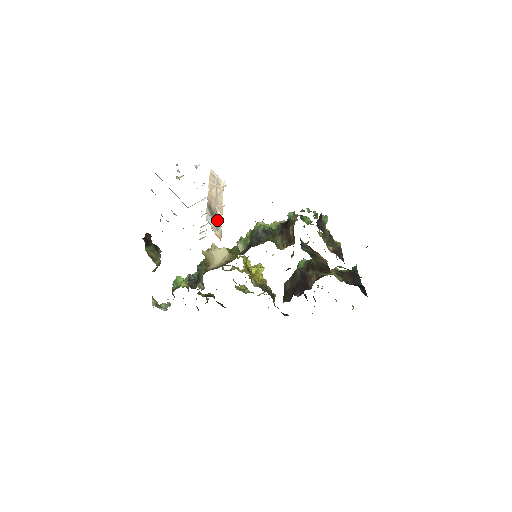
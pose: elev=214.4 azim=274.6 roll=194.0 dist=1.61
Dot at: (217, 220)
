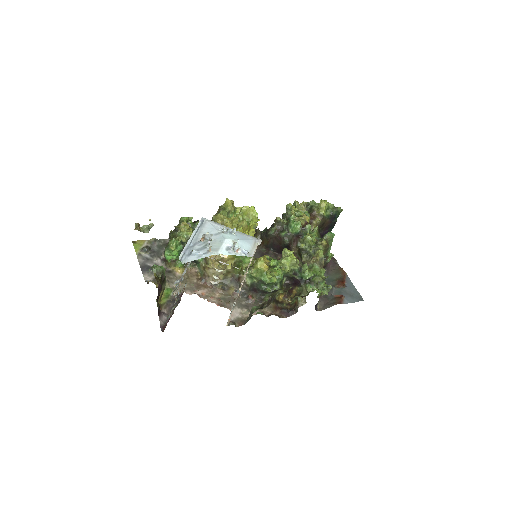
Dot at: occluded
